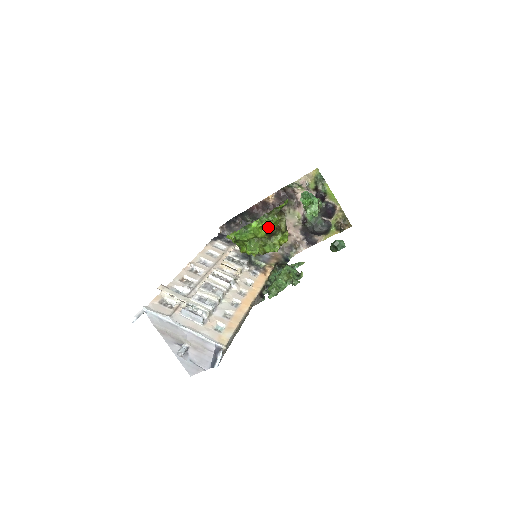
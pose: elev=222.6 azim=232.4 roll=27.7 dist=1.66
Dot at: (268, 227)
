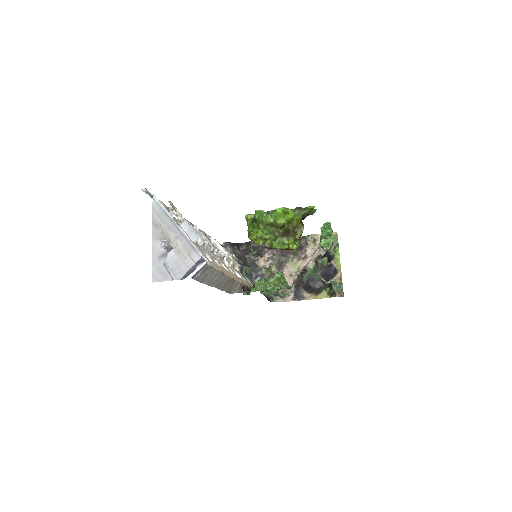
Dot at: (291, 216)
